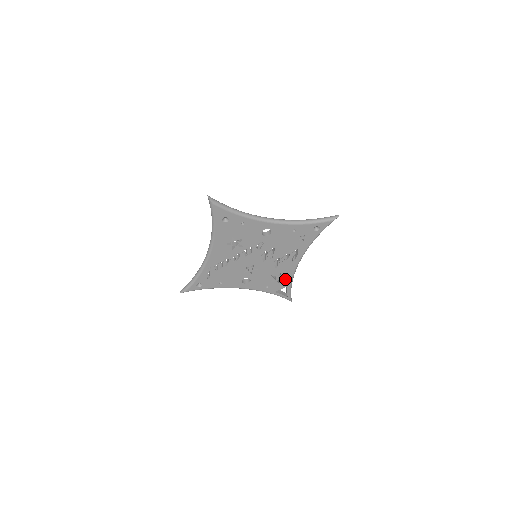
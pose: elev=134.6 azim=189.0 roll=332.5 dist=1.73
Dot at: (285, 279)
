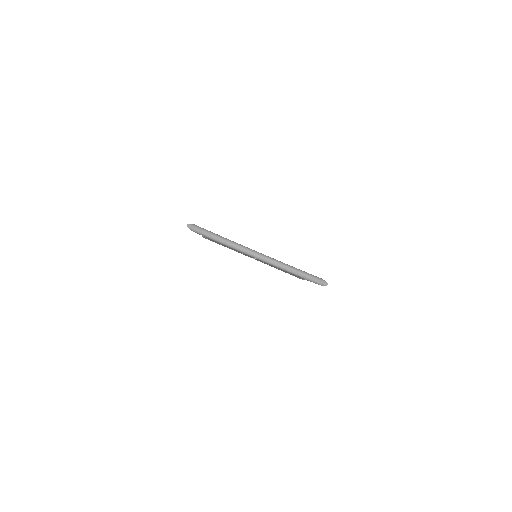
Dot at: occluded
